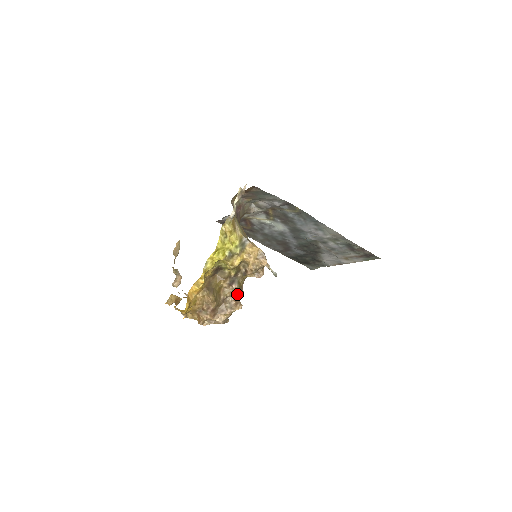
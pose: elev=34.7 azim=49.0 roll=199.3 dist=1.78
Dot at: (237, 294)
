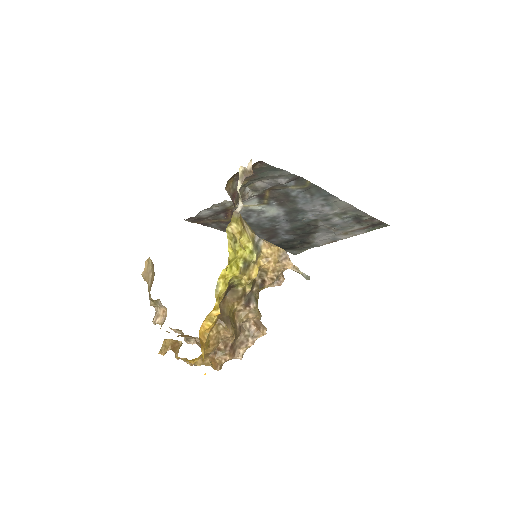
Dot at: (256, 315)
